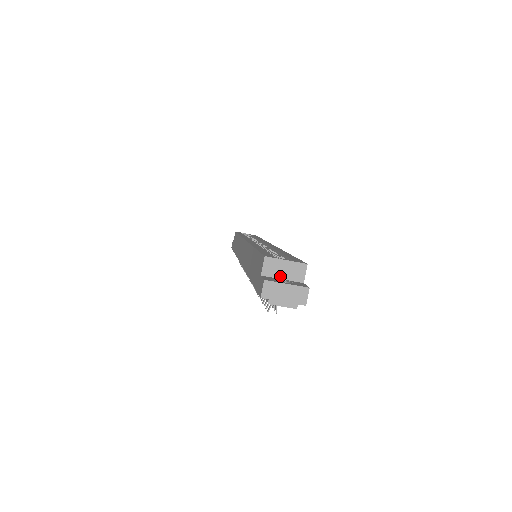
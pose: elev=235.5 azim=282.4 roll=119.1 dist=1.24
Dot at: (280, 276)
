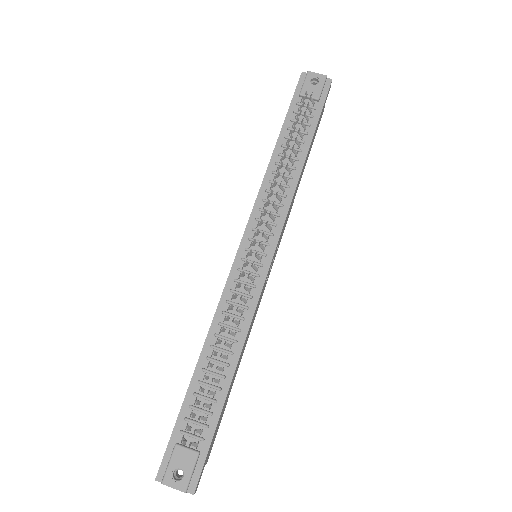
Dot at: occluded
